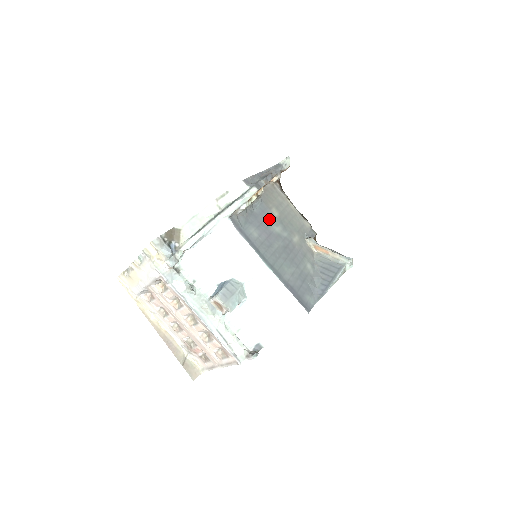
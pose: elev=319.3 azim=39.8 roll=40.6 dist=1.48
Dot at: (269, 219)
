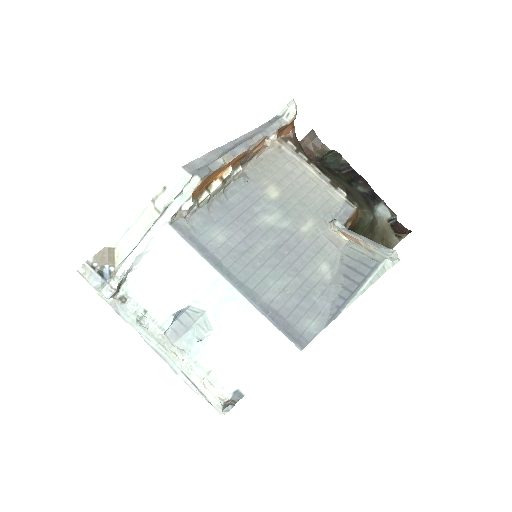
Dot at: (256, 206)
